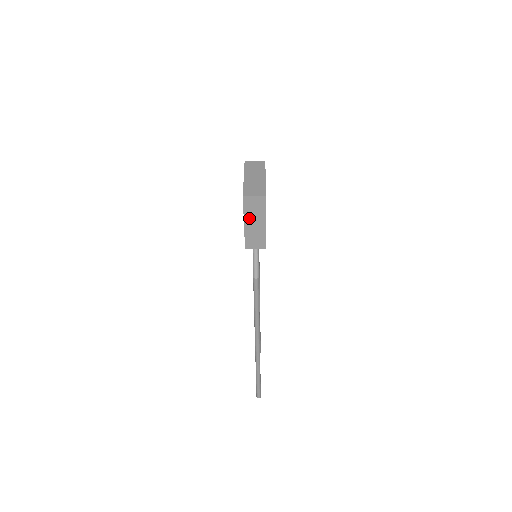
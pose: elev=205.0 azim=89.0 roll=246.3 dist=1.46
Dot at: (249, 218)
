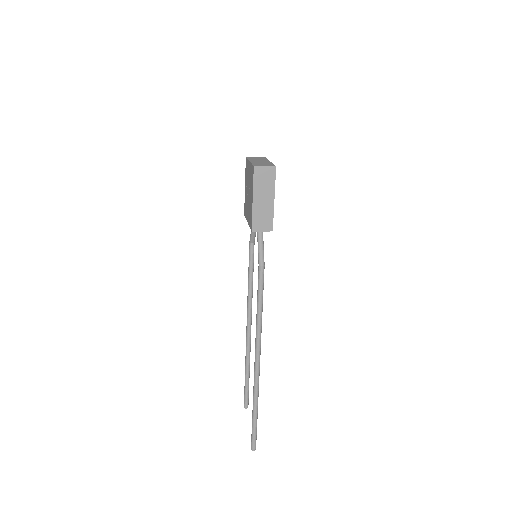
Dot at: (258, 193)
